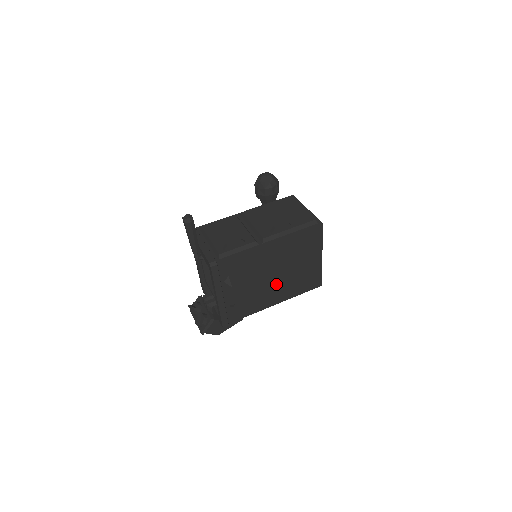
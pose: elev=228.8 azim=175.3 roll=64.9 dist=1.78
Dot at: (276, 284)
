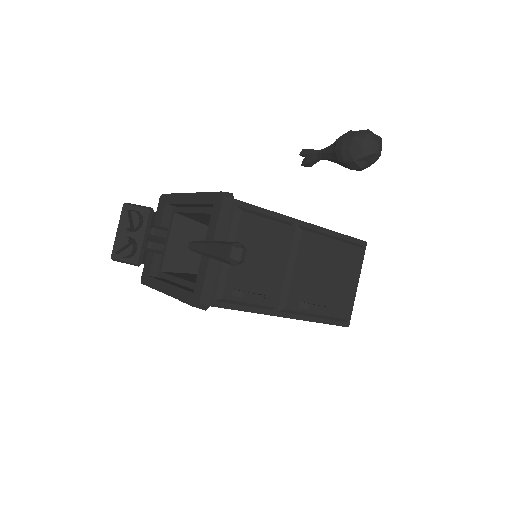
Dot at: occluded
